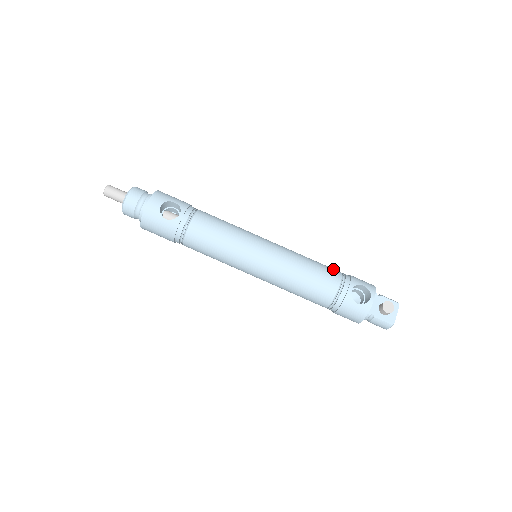
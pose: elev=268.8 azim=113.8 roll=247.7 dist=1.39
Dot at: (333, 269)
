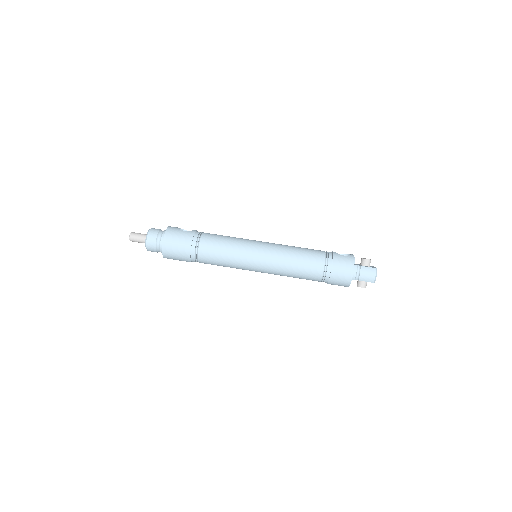
Dot at: occluded
